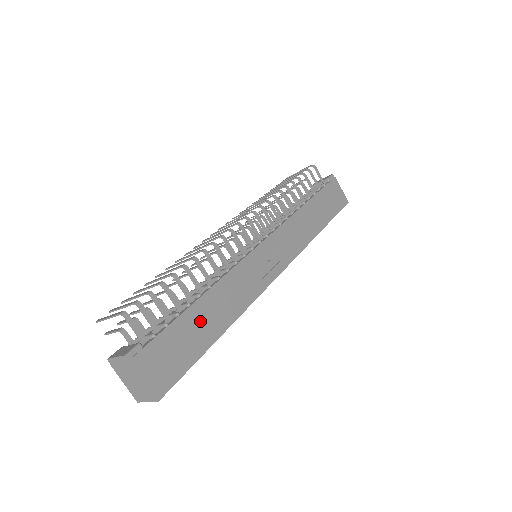
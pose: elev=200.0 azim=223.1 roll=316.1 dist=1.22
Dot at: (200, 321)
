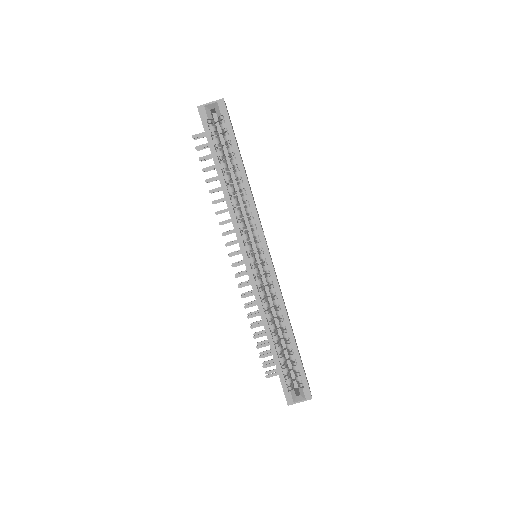
Dot at: (242, 161)
